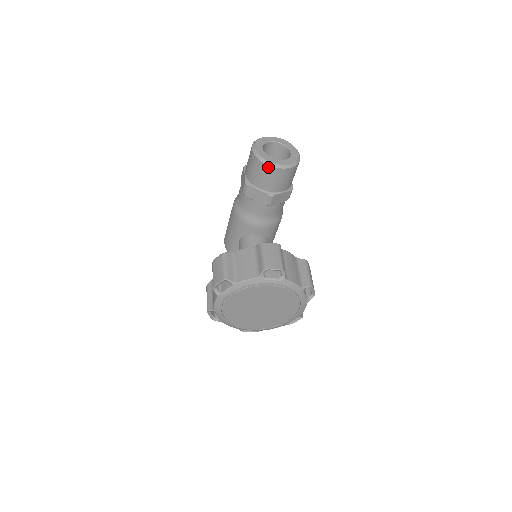
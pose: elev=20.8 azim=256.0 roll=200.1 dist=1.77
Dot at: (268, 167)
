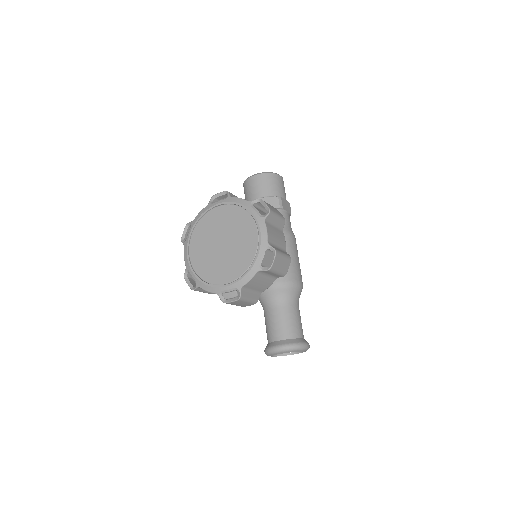
Dot at: (247, 181)
